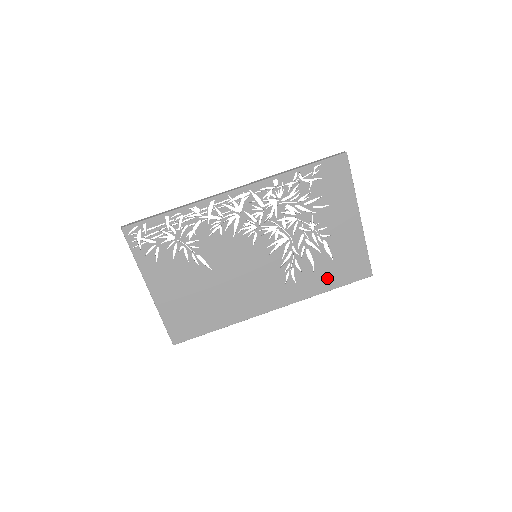
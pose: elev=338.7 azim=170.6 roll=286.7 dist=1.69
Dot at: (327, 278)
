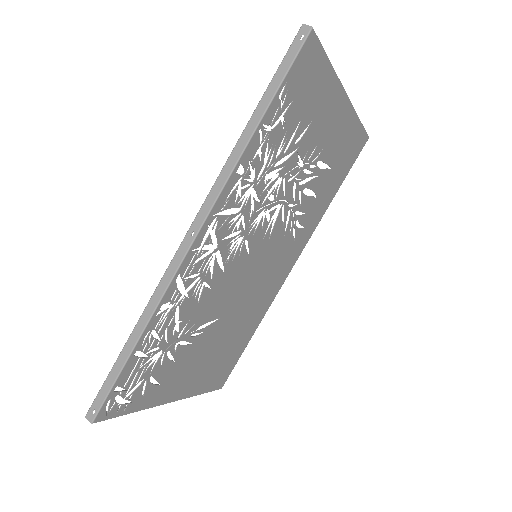
Dot at: (330, 189)
